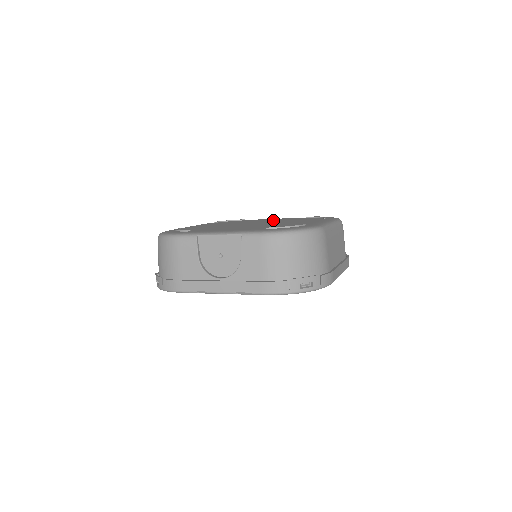
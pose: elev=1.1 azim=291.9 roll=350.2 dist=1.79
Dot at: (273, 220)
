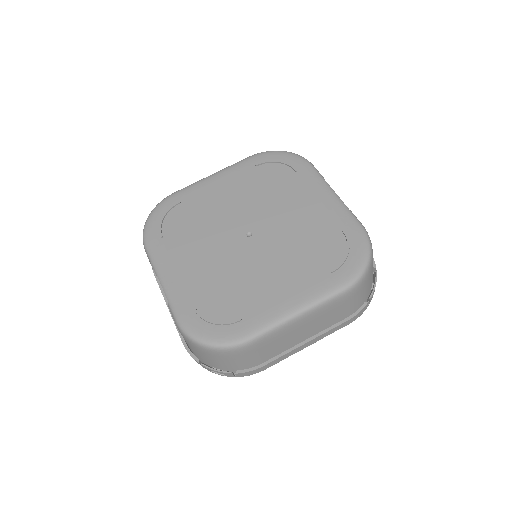
Dot at: (297, 217)
